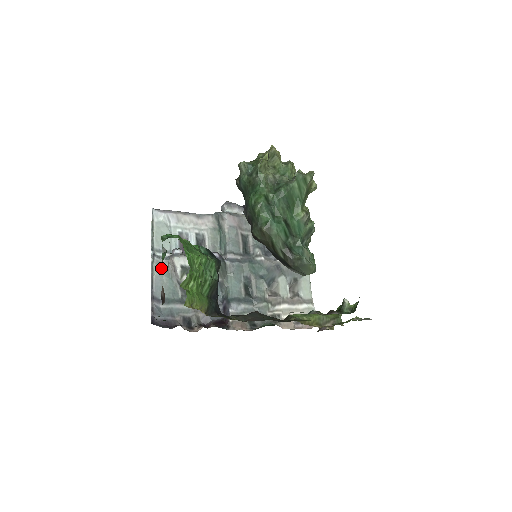
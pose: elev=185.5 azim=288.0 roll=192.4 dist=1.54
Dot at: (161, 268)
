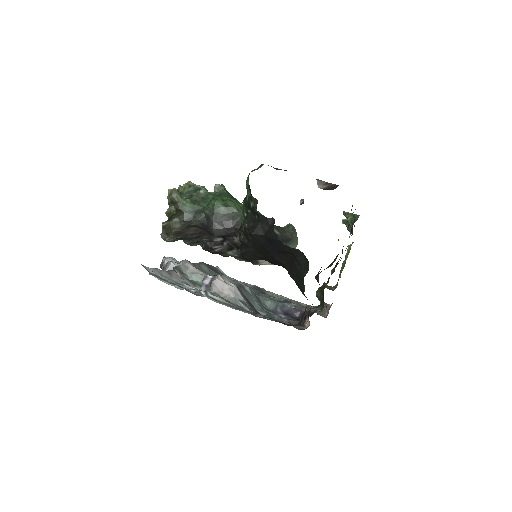
Dot at: occluded
